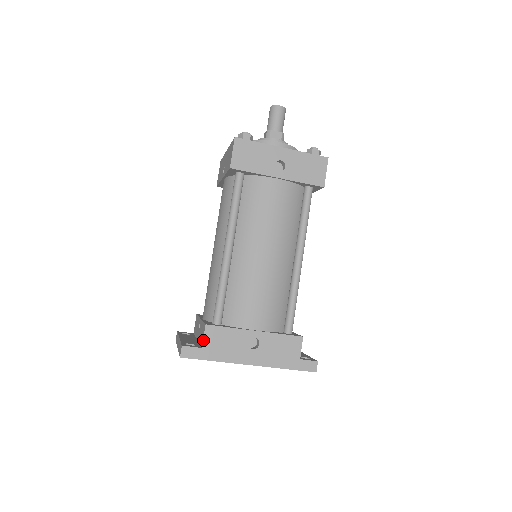
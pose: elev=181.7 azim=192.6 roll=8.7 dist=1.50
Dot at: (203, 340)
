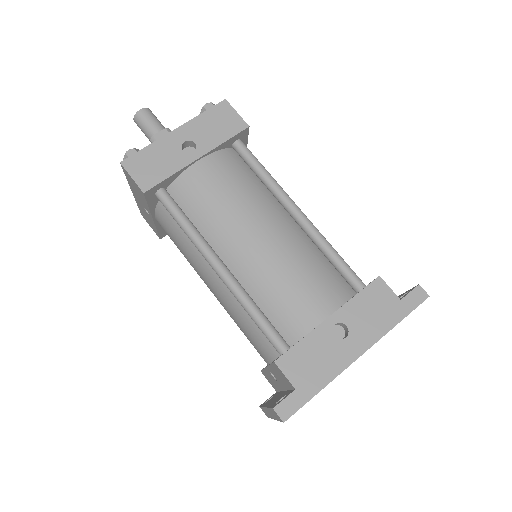
Dot at: (288, 380)
